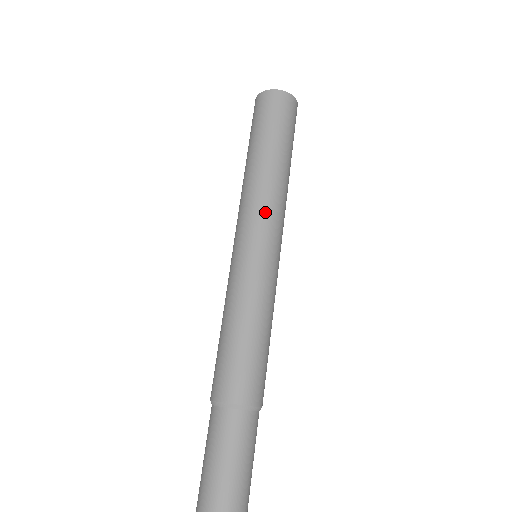
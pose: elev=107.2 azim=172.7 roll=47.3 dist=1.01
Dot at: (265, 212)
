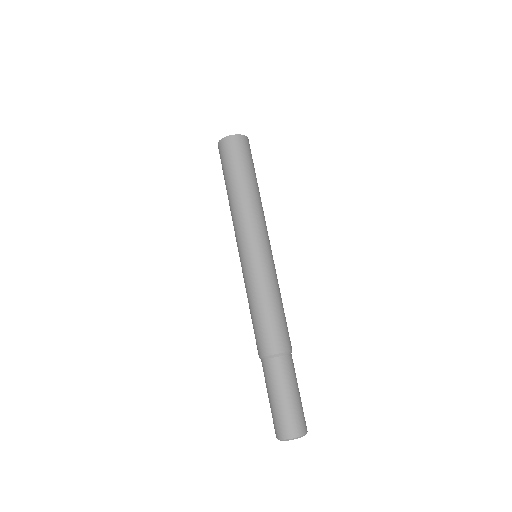
Dot at: (257, 226)
